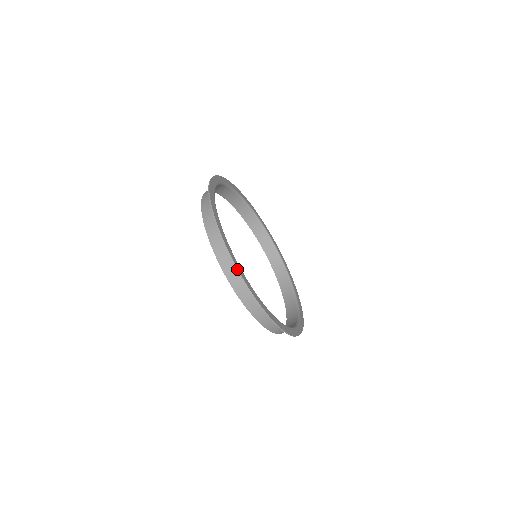
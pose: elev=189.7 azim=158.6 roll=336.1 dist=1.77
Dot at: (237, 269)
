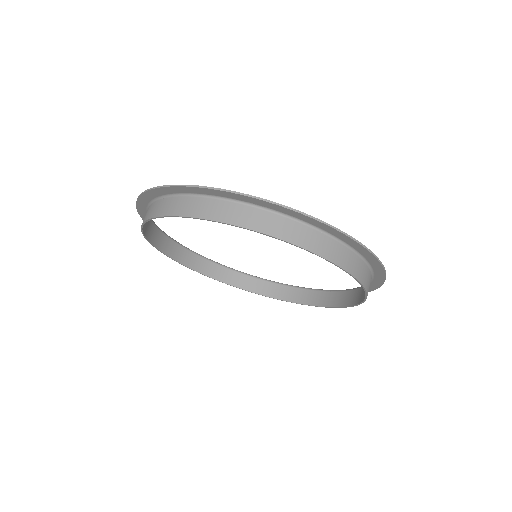
Dot at: (344, 232)
